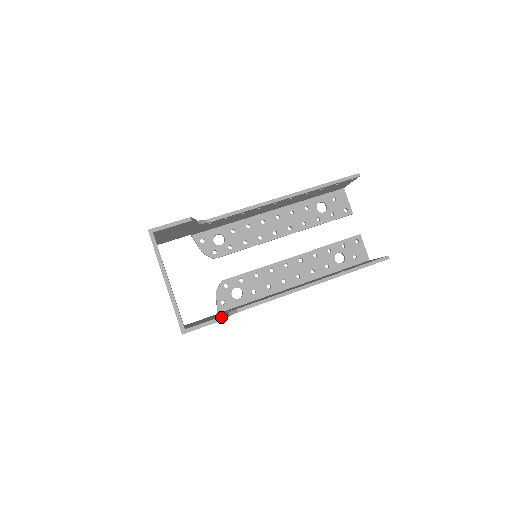
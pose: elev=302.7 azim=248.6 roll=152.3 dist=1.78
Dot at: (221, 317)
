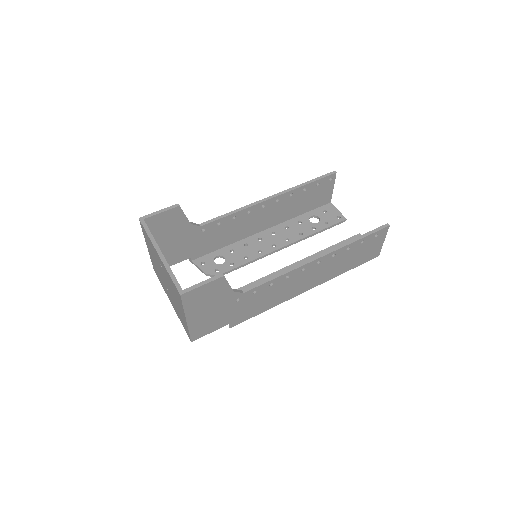
Dot at: (220, 274)
